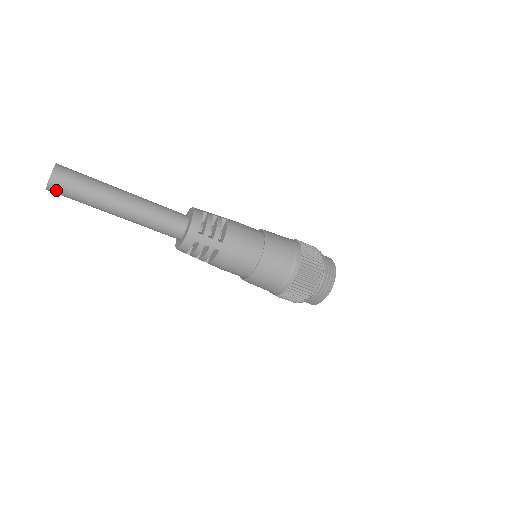
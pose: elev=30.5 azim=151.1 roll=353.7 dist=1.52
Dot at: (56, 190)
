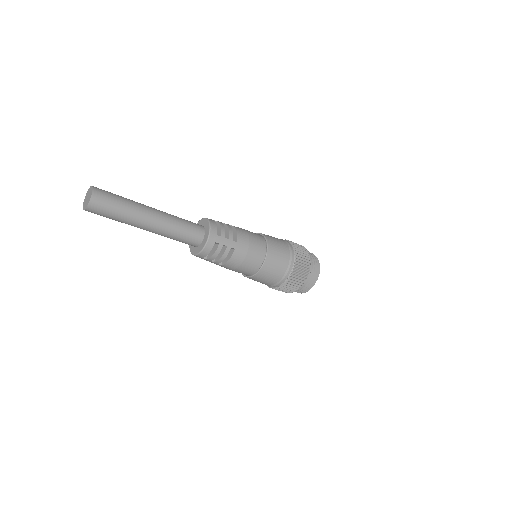
Dot at: (96, 208)
